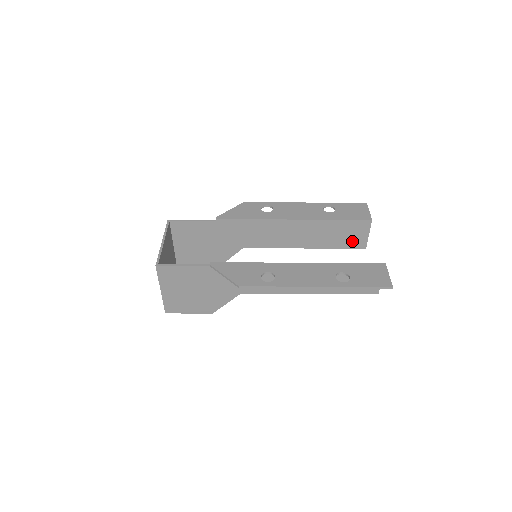
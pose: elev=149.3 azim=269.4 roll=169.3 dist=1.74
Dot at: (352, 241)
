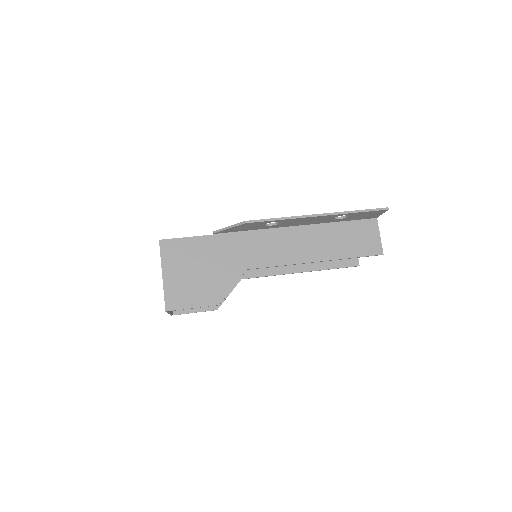
Dot at: occluded
